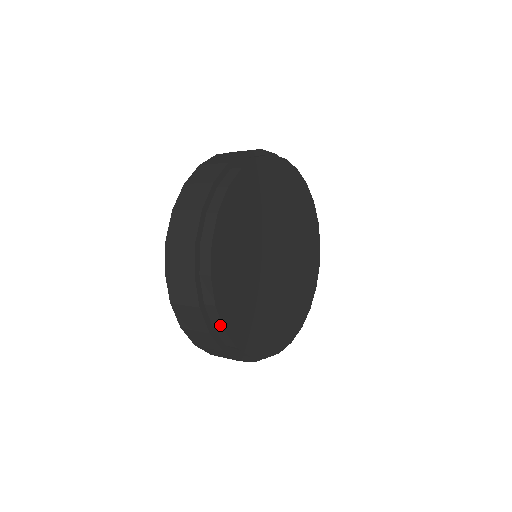
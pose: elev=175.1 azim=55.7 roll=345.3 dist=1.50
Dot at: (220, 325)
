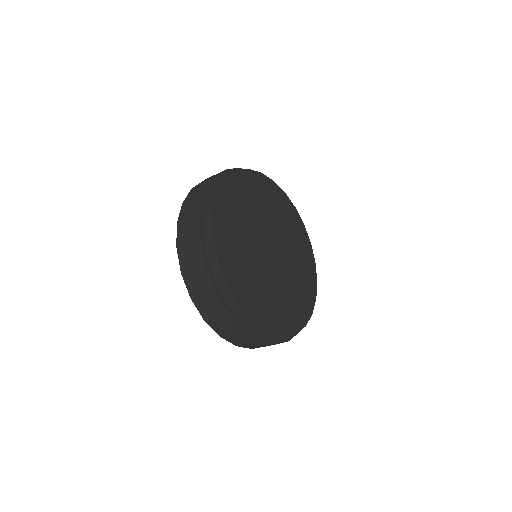
Dot at: (265, 333)
